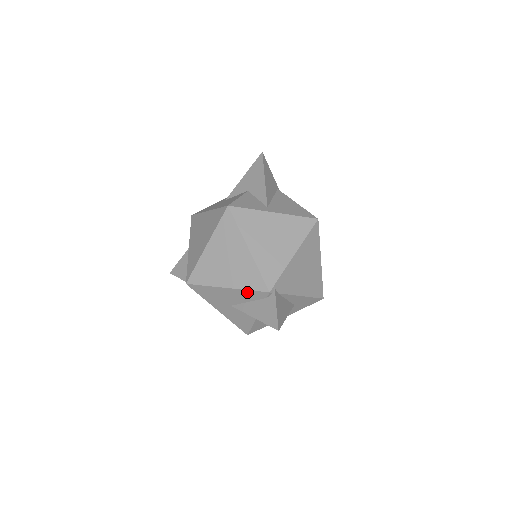
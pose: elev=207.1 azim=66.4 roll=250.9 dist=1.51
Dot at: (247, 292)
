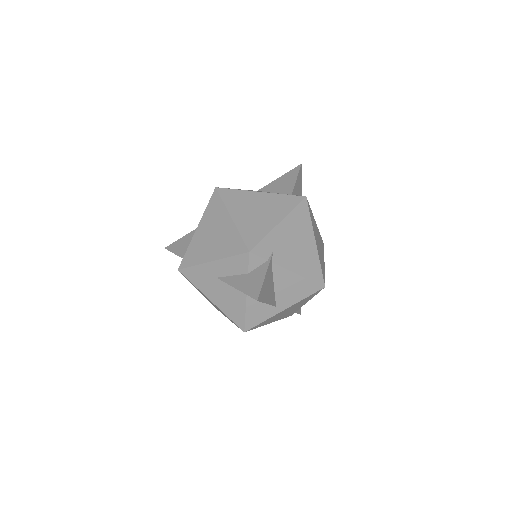
Dot at: occluded
